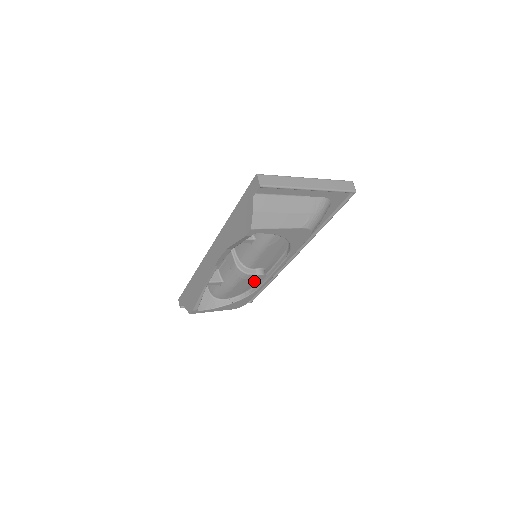
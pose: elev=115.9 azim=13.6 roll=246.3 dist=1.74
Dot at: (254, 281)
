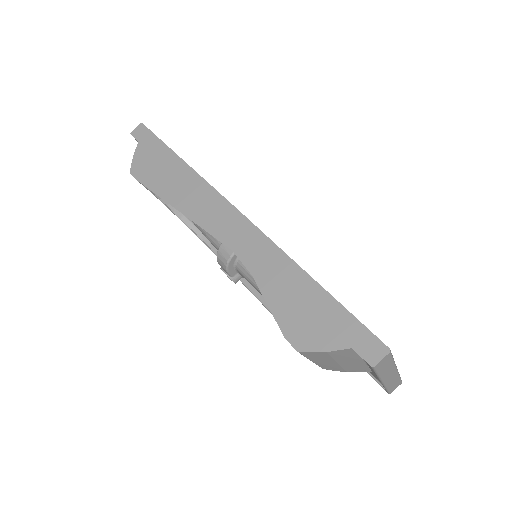
Dot at: occluded
